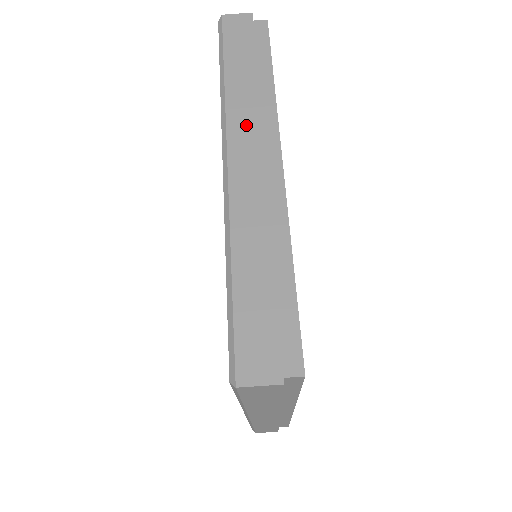
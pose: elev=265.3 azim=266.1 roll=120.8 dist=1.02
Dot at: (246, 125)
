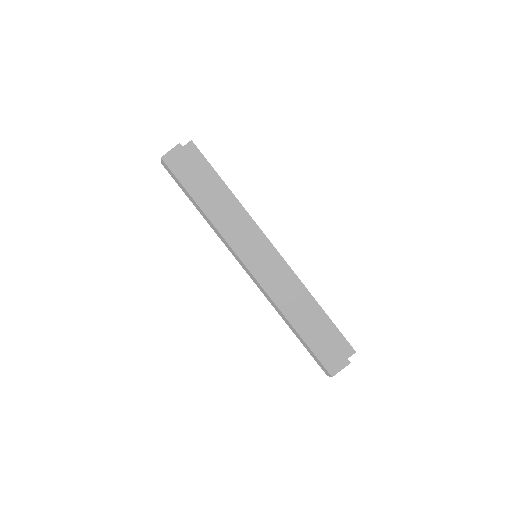
Dot at: (241, 239)
